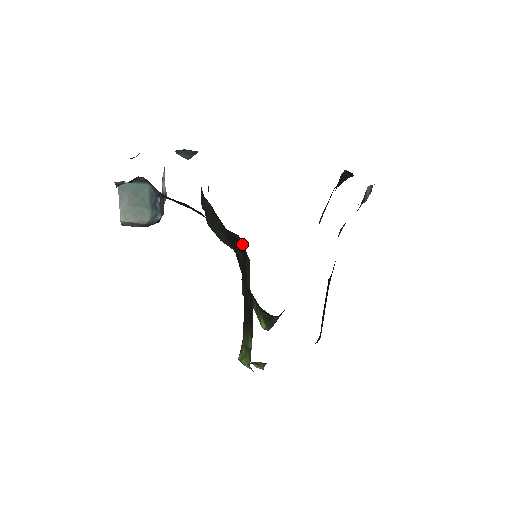
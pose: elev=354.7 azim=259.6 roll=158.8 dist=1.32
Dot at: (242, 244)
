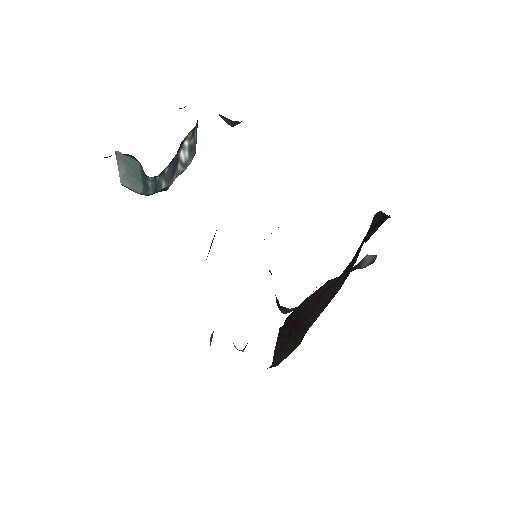
Dot at: occluded
